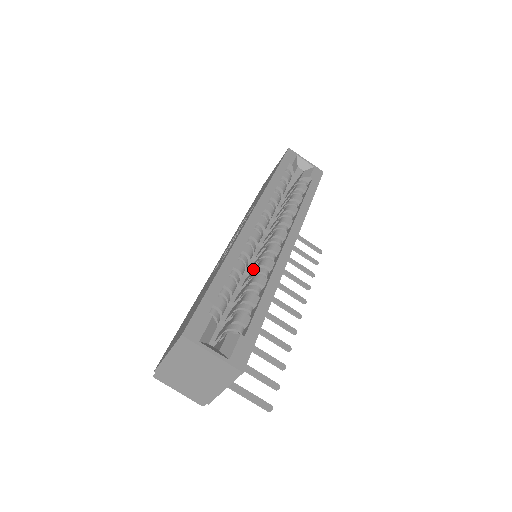
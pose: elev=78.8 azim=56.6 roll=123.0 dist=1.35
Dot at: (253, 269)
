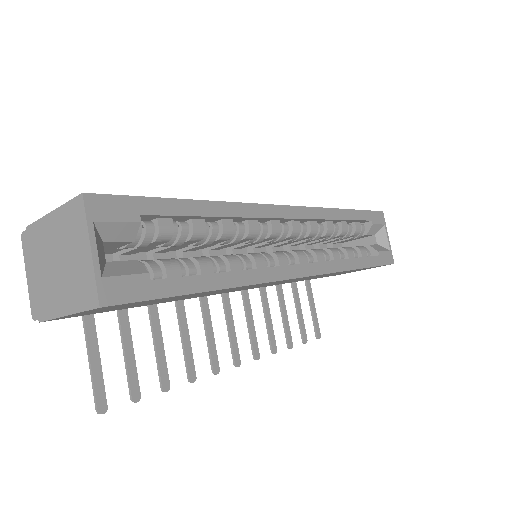
Dot at: occluded
